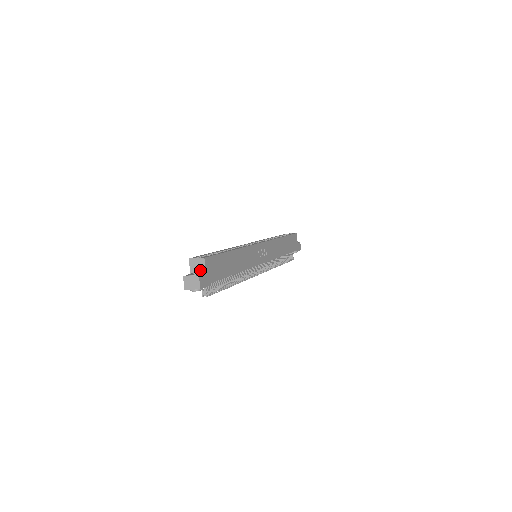
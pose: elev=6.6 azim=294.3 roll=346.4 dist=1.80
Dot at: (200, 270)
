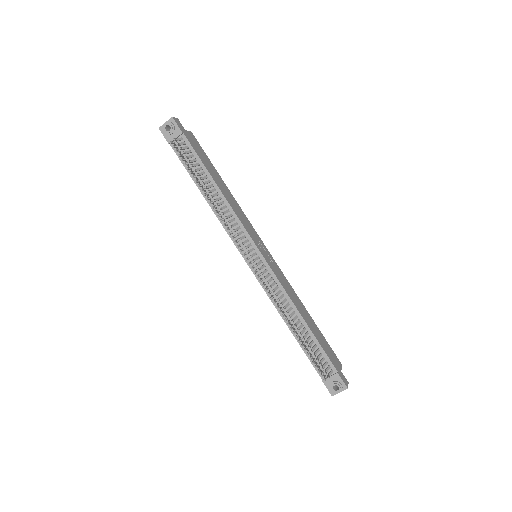
Dot at: occluded
